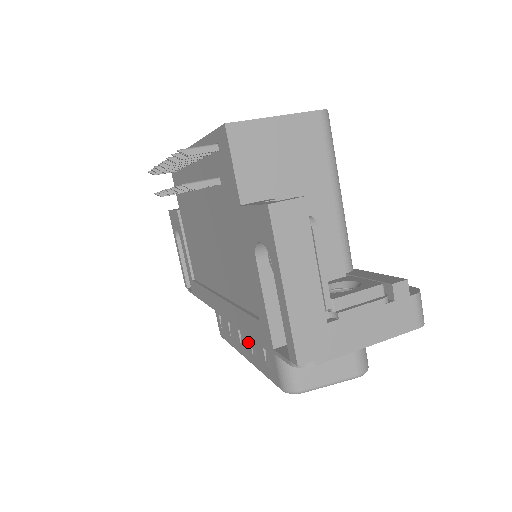
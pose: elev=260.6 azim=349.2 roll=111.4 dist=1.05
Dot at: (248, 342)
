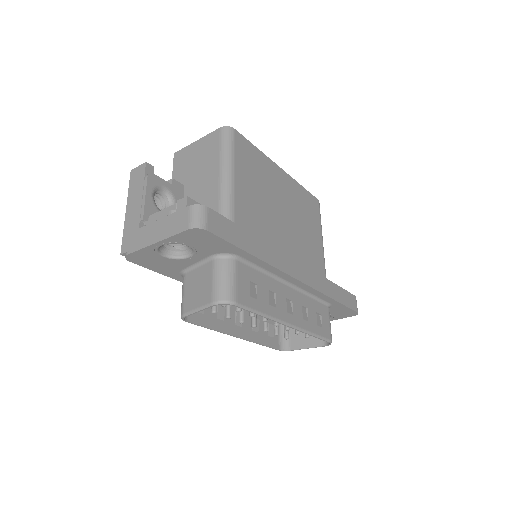
Dot at: (225, 314)
